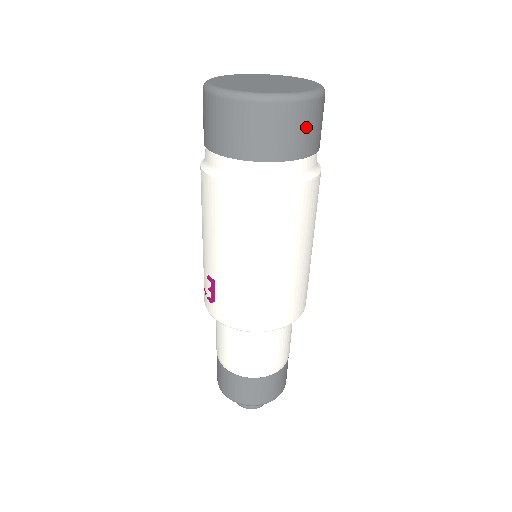
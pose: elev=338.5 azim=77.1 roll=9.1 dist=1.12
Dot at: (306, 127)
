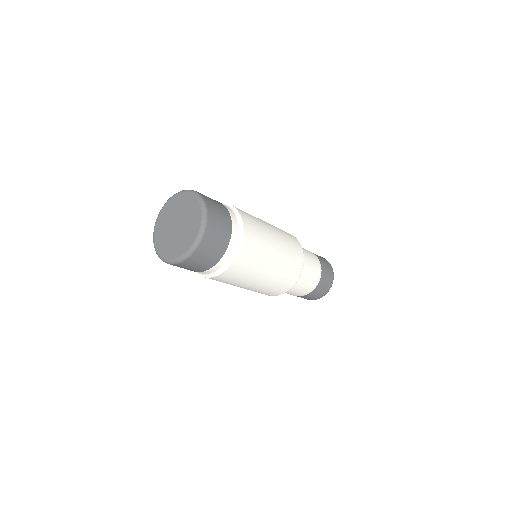
Dot at: (192, 266)
